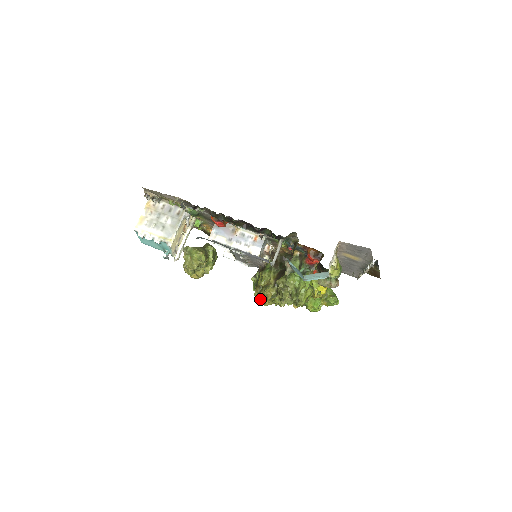
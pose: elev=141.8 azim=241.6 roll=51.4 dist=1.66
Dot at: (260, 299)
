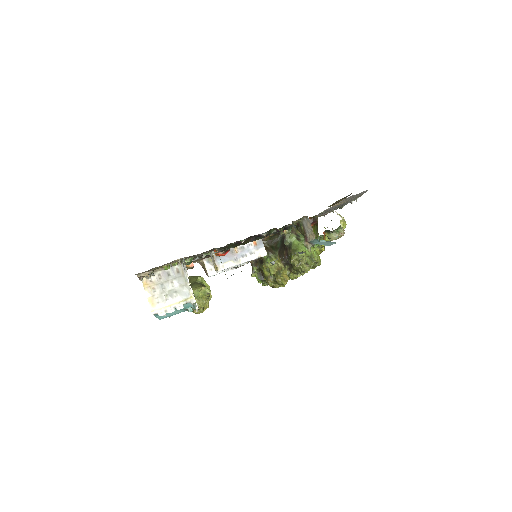
Dot at: (277, 285)
